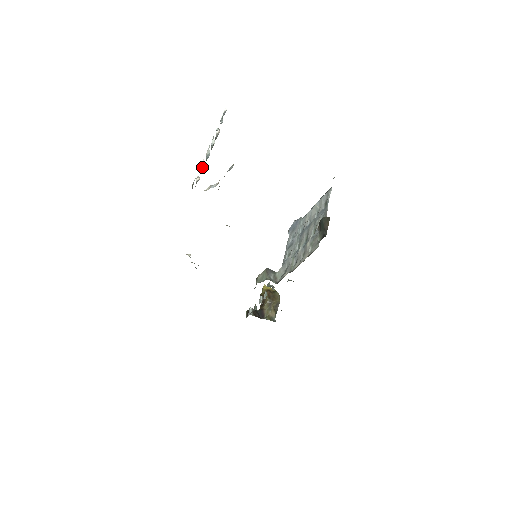
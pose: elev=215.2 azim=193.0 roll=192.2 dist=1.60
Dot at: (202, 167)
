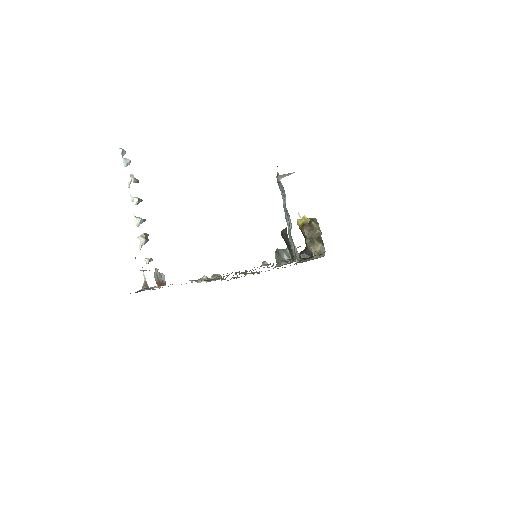
Dot at: (143, 243)
